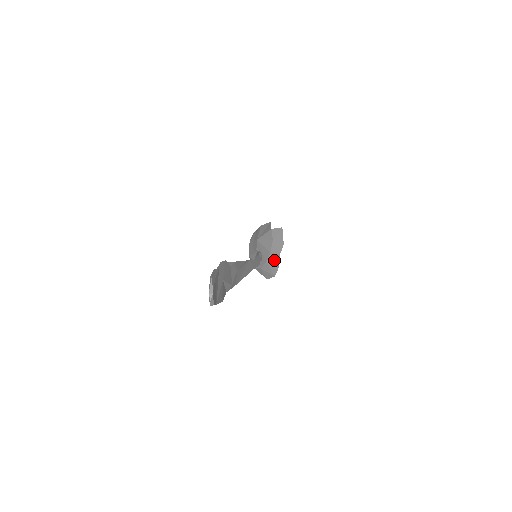
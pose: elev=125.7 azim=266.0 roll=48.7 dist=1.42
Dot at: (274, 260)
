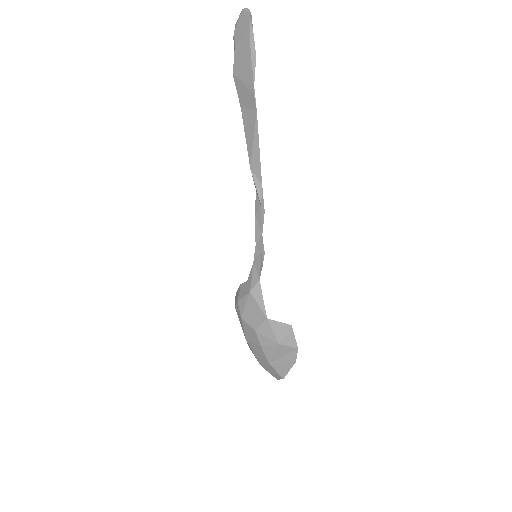
Dot at: (282, 364)
